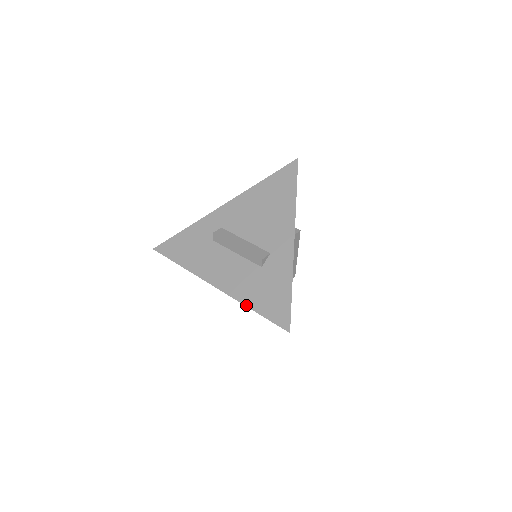
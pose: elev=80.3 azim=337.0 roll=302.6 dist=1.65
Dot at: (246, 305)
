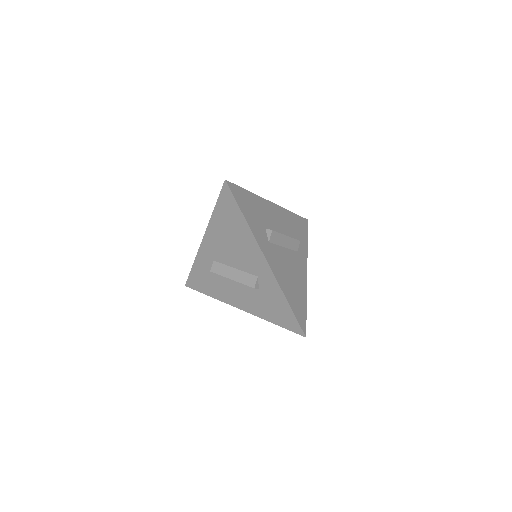
Dot at: (267, 320)
